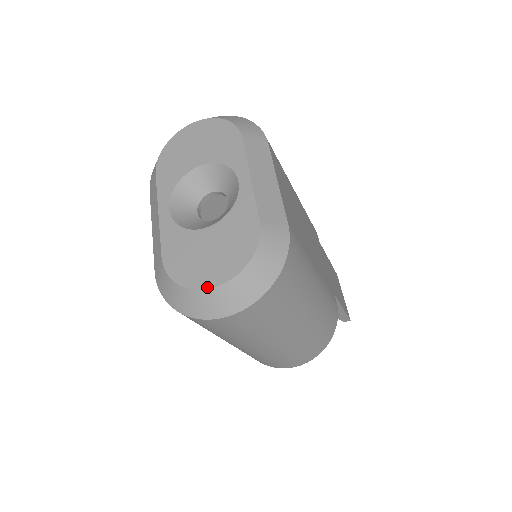
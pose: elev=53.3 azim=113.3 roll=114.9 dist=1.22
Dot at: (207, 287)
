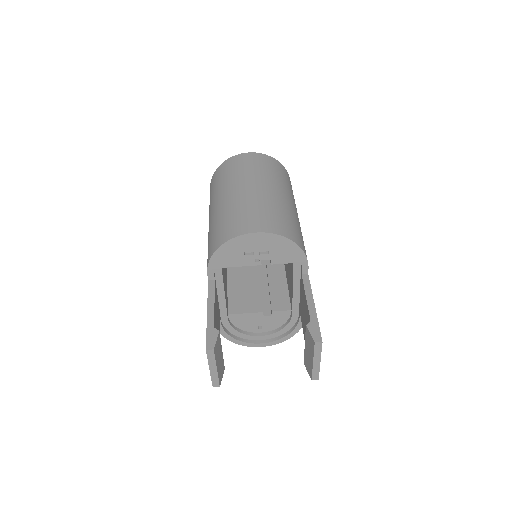
Dot at: occluded
